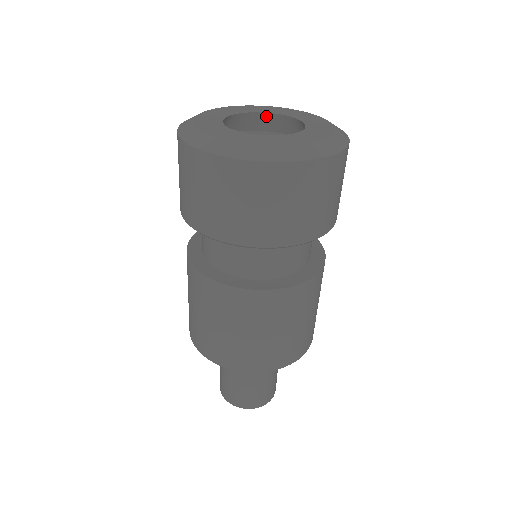
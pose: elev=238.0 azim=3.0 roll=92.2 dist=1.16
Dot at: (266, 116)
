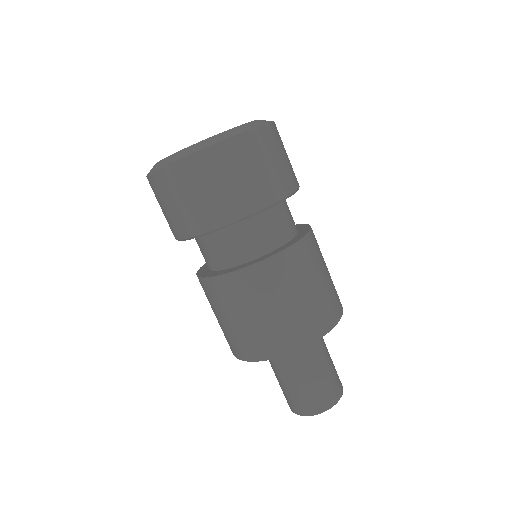
Dot at: occluded
